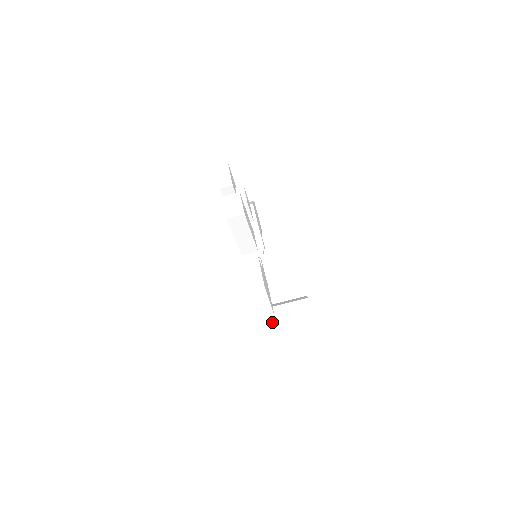
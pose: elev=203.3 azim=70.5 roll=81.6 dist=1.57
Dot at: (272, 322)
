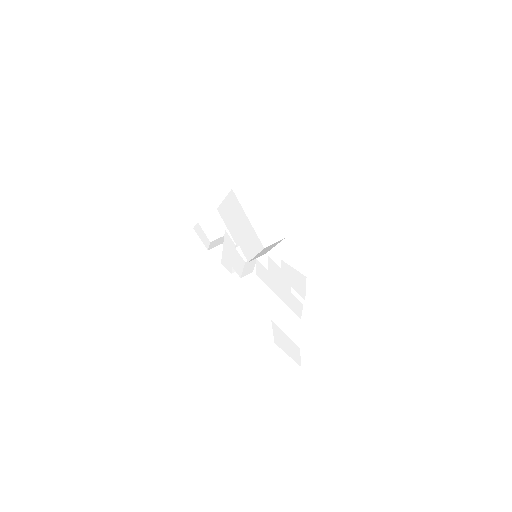
Dot at: (214, 246)
